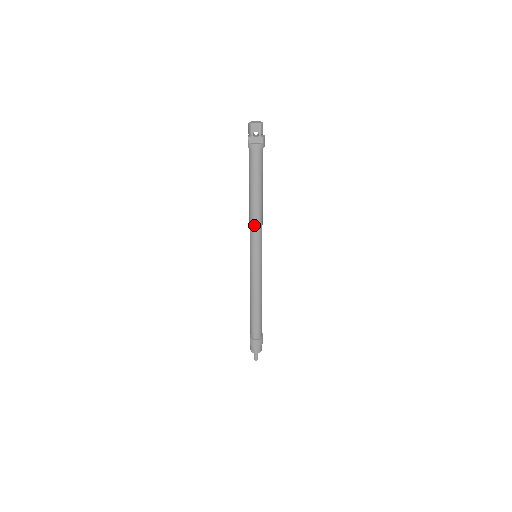
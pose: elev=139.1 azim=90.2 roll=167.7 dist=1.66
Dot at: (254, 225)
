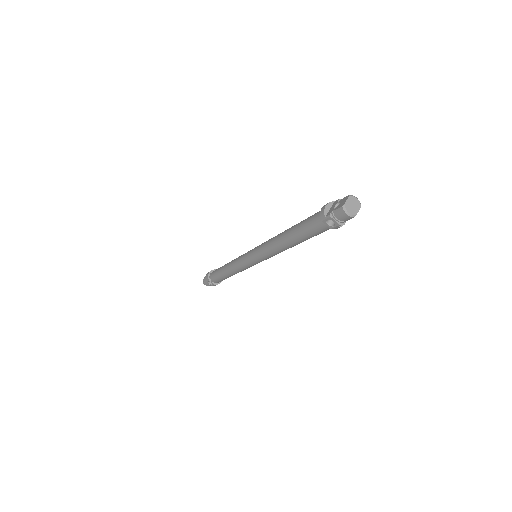
Dot at: occluded
